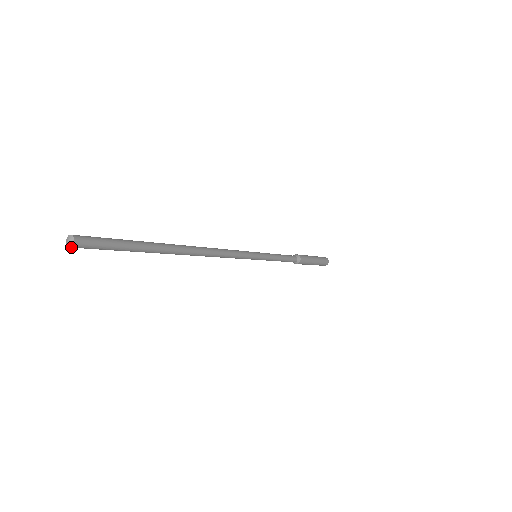
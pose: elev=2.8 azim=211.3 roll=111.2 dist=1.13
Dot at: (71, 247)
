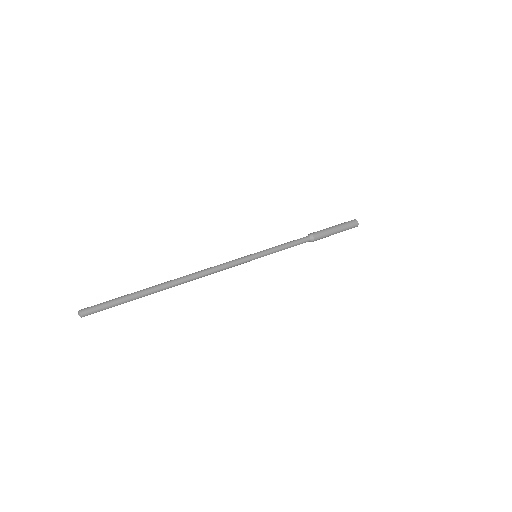
Dot at: occluded
